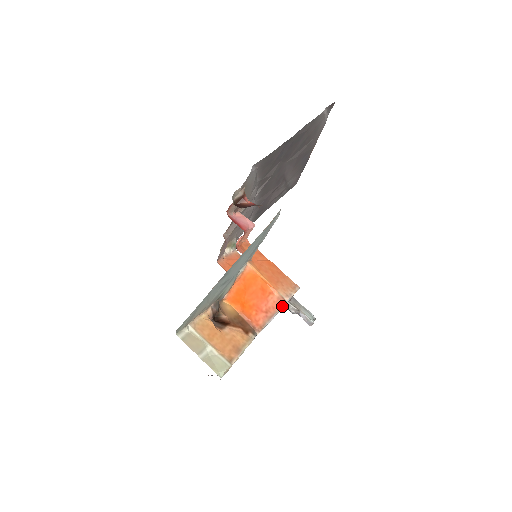
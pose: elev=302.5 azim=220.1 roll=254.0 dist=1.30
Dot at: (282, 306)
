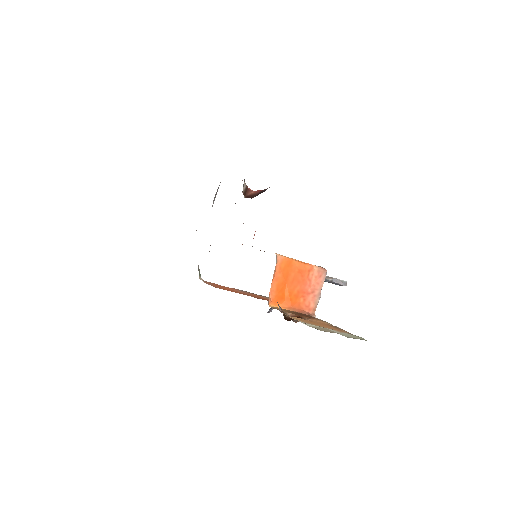
Dot at: (325, 277)
